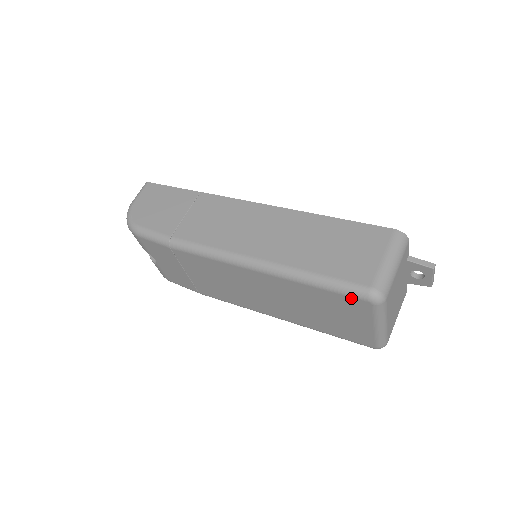
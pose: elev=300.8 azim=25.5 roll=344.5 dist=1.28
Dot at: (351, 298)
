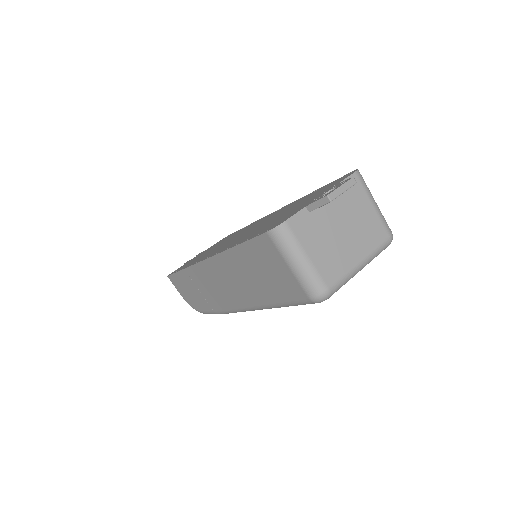
Dot at: occluded
